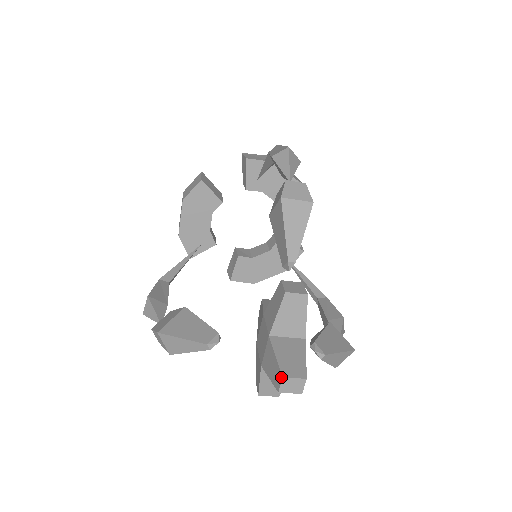
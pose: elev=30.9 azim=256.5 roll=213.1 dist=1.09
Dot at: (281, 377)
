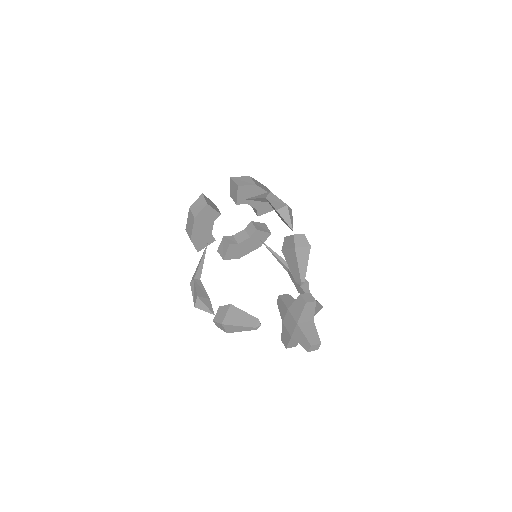
Dot at: (310, 346)
